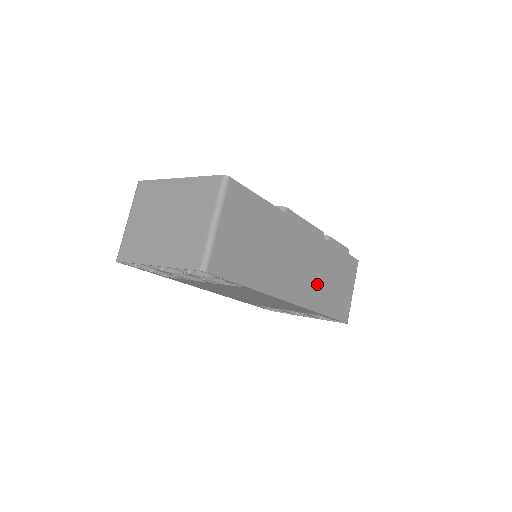
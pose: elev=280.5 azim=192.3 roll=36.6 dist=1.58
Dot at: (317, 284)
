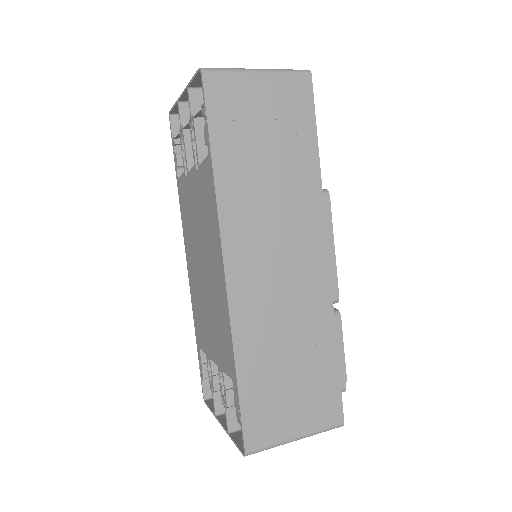
Dot at: (271, 320)
